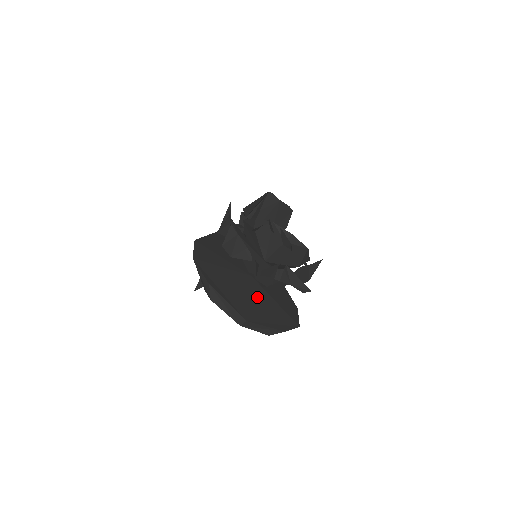
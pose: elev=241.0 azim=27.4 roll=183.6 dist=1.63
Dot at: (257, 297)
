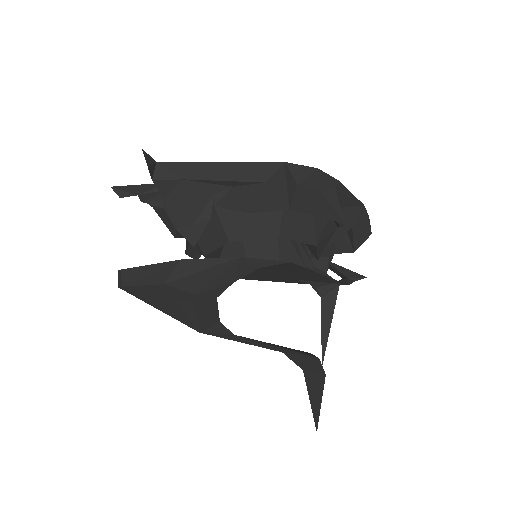
Dot at: occluded
